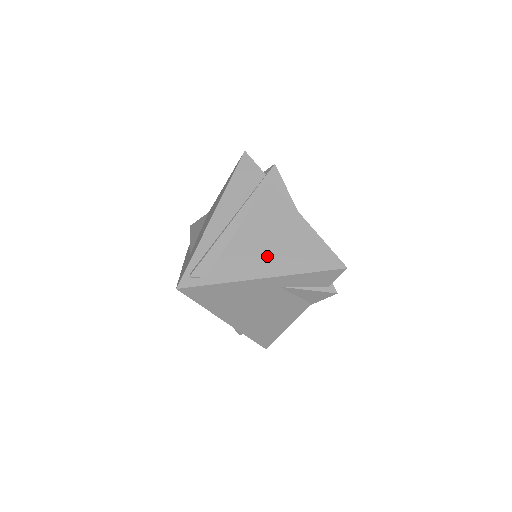
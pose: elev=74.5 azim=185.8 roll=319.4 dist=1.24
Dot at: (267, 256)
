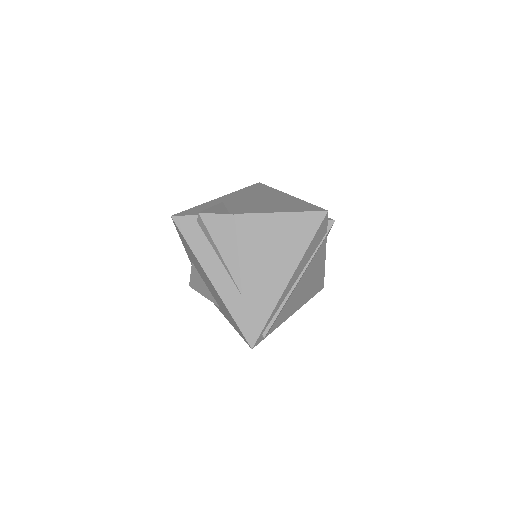
Dot at: (300, 299)
